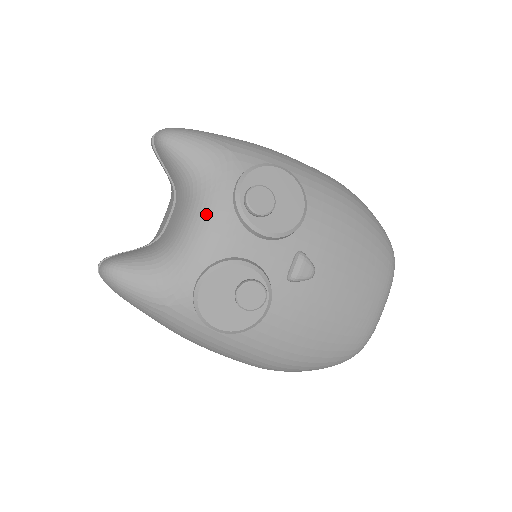
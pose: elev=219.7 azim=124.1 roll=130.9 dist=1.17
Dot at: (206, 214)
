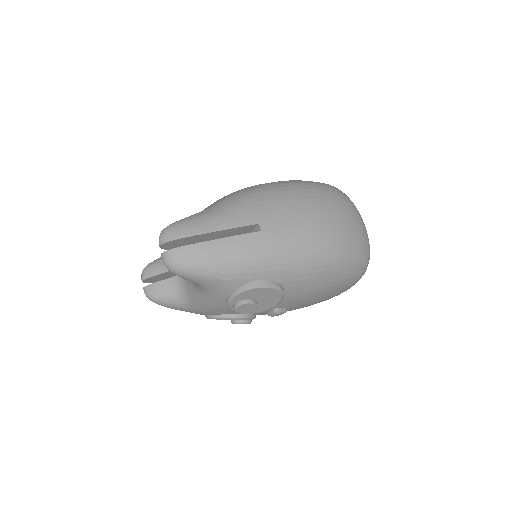
Dot at: (208, 303)
